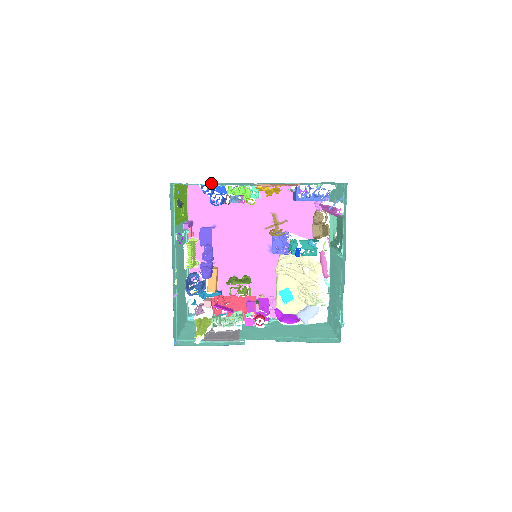
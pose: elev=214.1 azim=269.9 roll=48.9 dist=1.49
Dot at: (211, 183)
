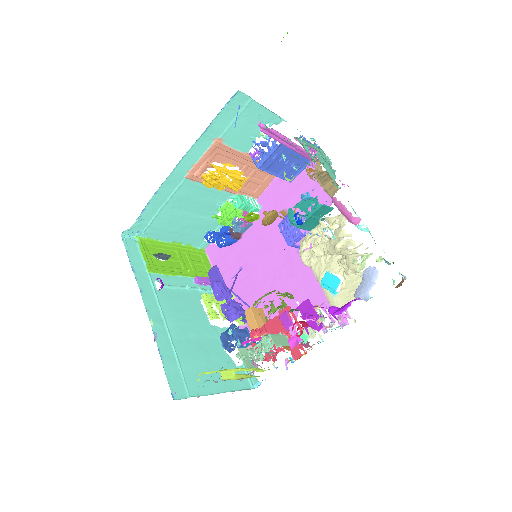
Dot at: (150, 208)
